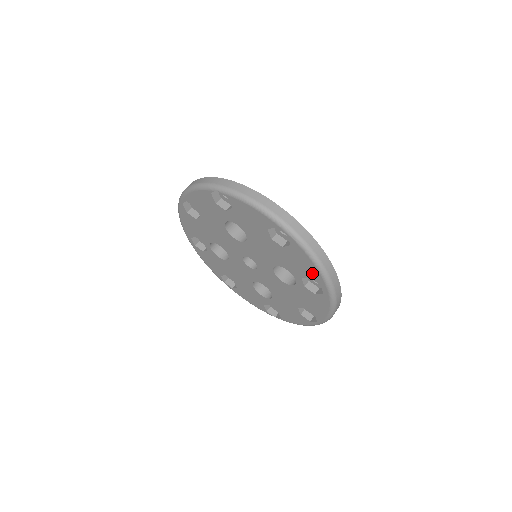
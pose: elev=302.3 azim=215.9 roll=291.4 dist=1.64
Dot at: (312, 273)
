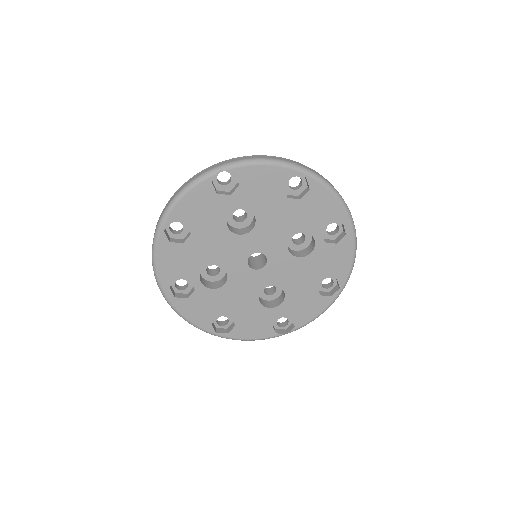
Dot at: (333, 213)
